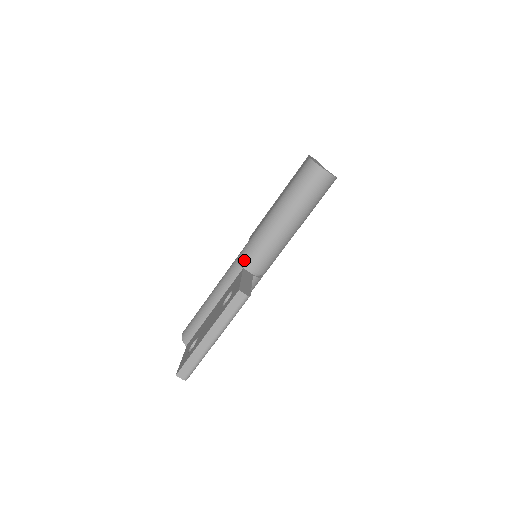
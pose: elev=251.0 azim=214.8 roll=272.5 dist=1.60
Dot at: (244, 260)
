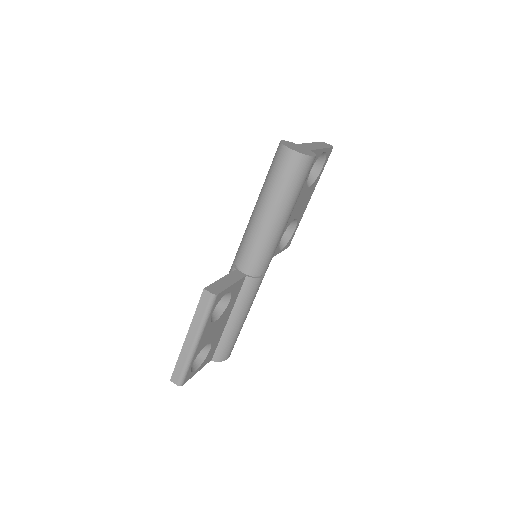
Dot at: (236, 260)
